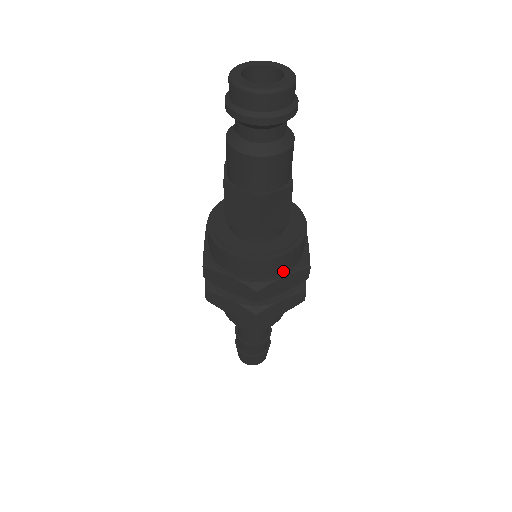
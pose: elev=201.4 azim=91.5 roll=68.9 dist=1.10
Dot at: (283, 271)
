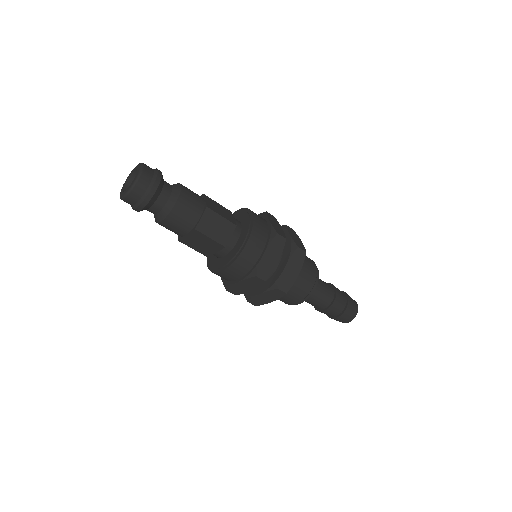
Dot at: (261, 251)
